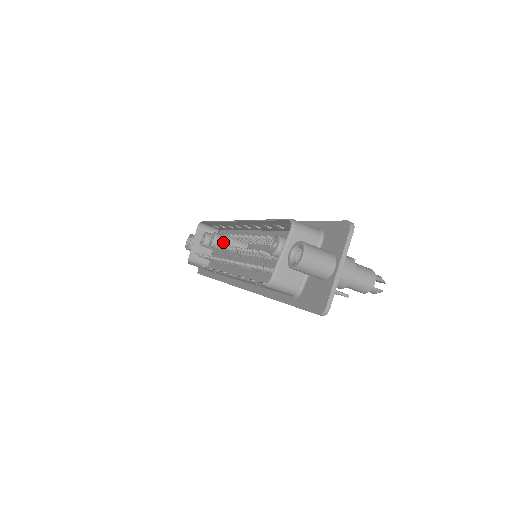
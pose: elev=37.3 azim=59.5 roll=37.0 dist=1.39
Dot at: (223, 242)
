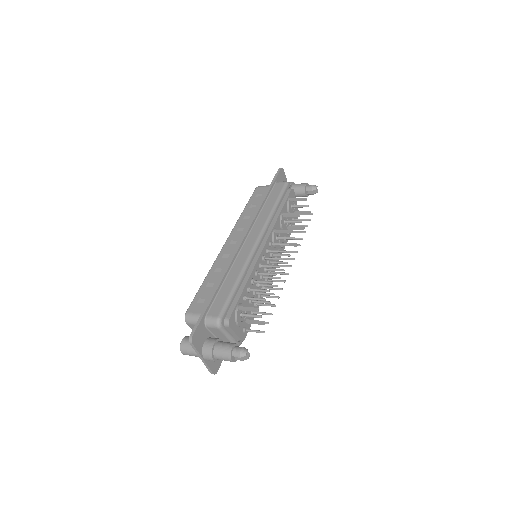
Dot at: occluded
